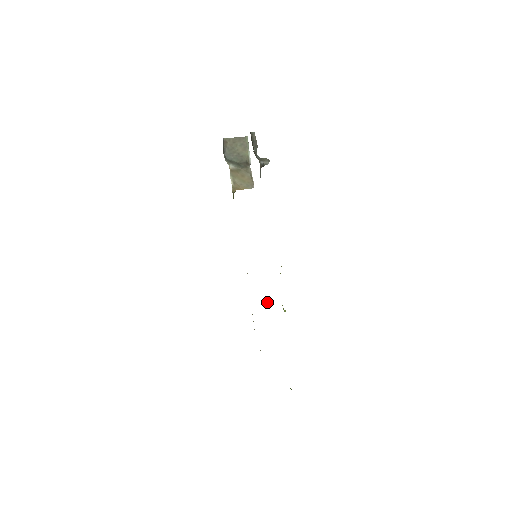
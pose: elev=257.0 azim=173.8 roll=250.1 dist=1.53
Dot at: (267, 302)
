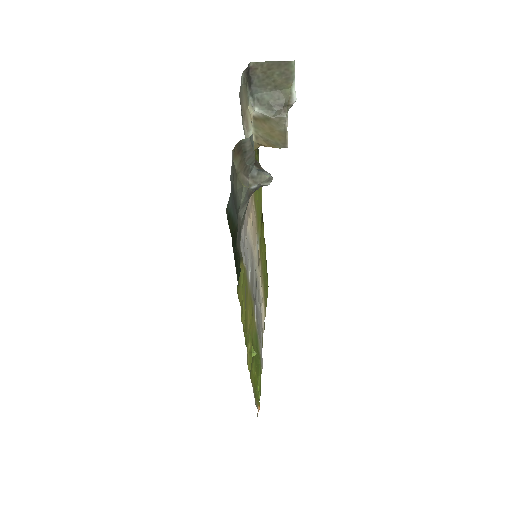
Dot at: (255, 312)
